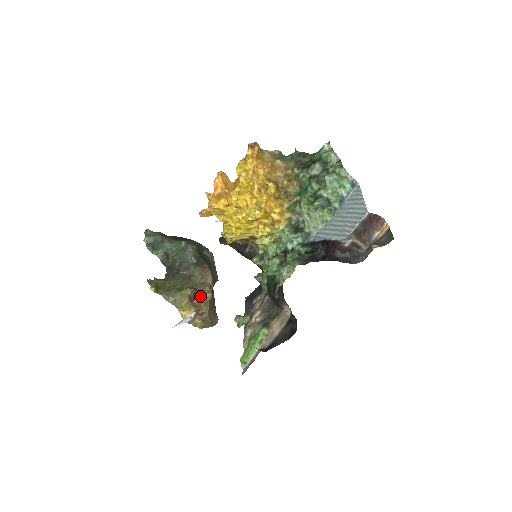
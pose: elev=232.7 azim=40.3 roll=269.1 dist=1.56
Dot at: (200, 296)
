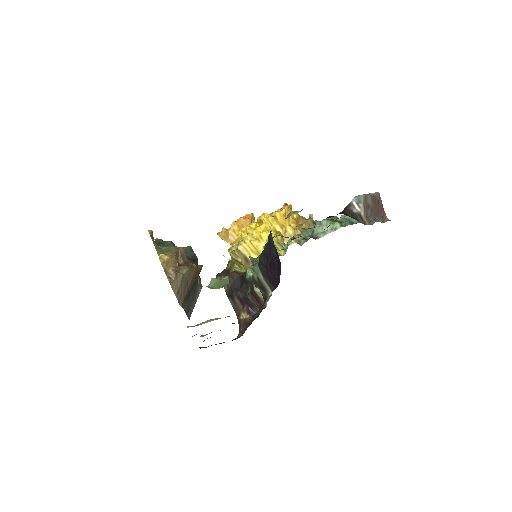
Dot at: (185, 262)
